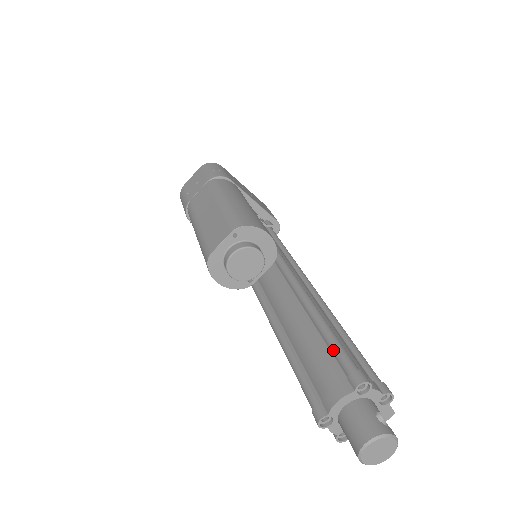
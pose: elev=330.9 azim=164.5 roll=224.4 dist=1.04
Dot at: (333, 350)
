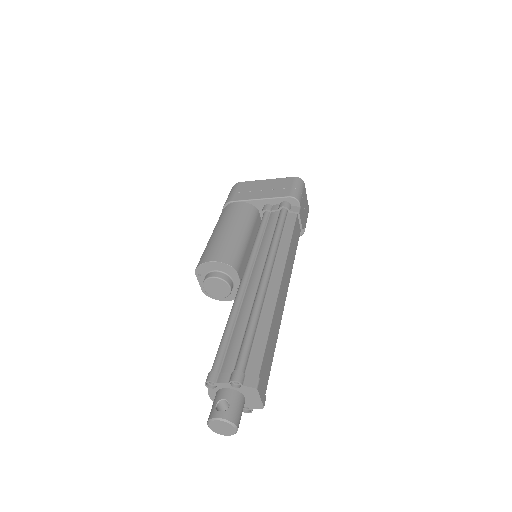
Dot at: occluded
